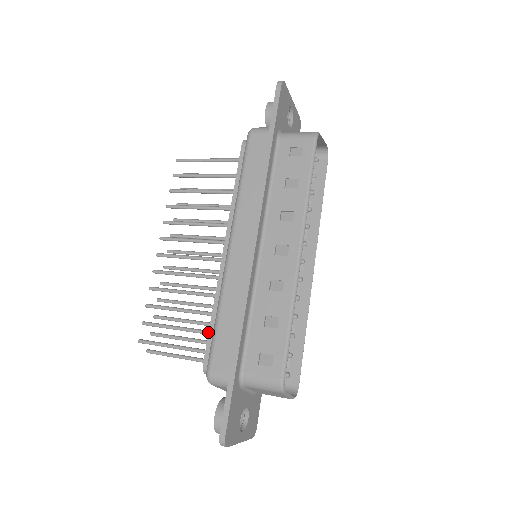
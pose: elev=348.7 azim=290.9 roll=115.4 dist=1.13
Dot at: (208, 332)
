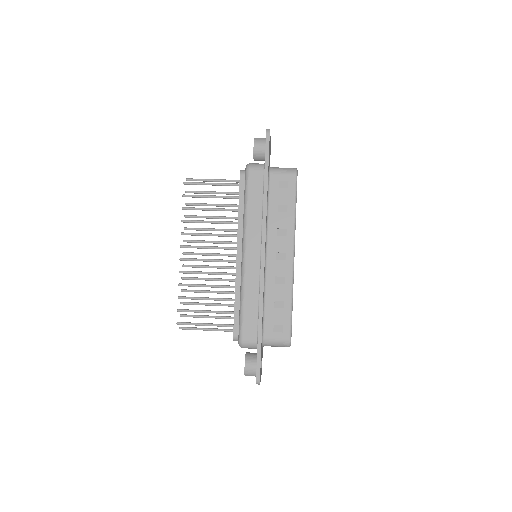
Dot at: (231, 313)
